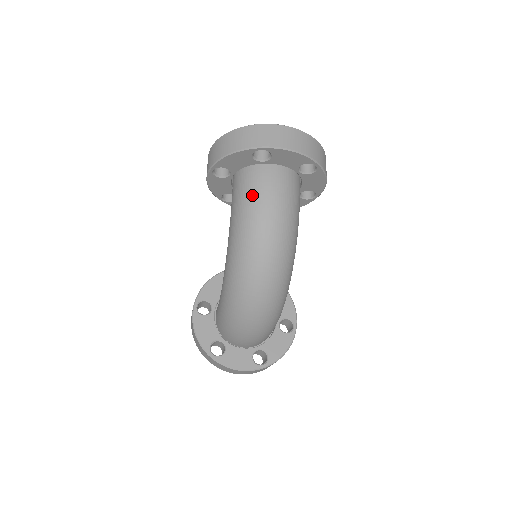
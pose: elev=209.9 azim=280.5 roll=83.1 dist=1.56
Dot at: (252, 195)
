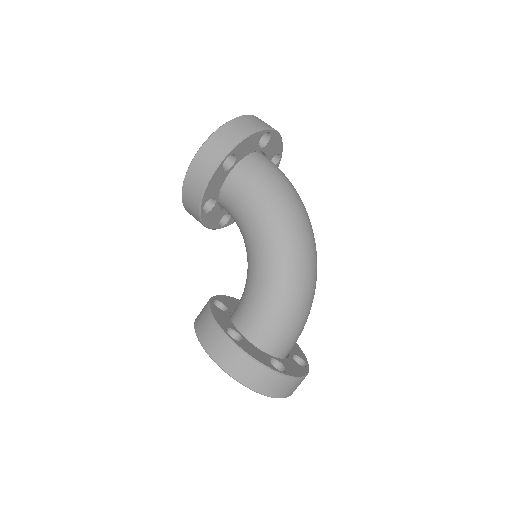
Dot at: (273, 173)
